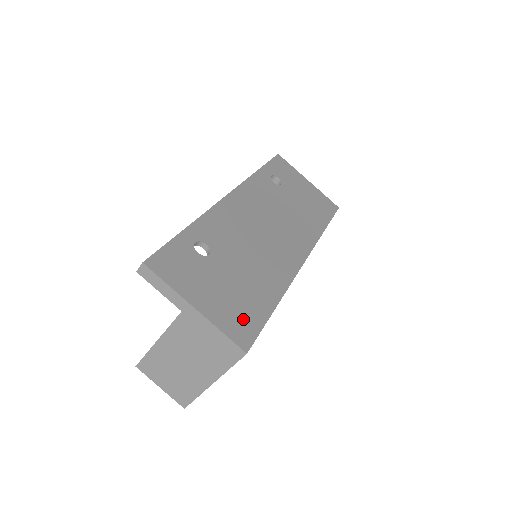
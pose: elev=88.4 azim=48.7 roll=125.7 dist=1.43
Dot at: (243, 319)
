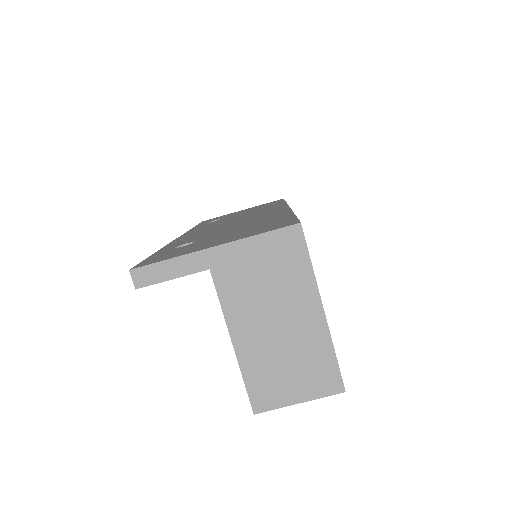
Dot at: (271, 226)
